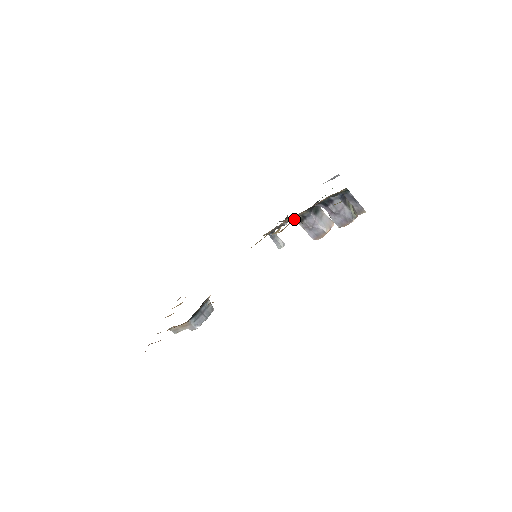
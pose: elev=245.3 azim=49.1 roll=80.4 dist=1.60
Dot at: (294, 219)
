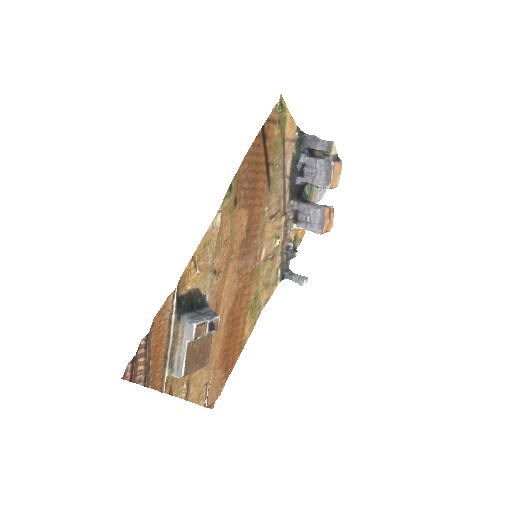
Dot at: (289, 222)
